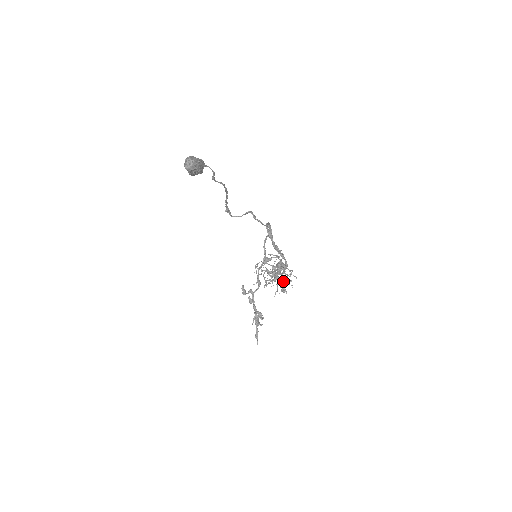
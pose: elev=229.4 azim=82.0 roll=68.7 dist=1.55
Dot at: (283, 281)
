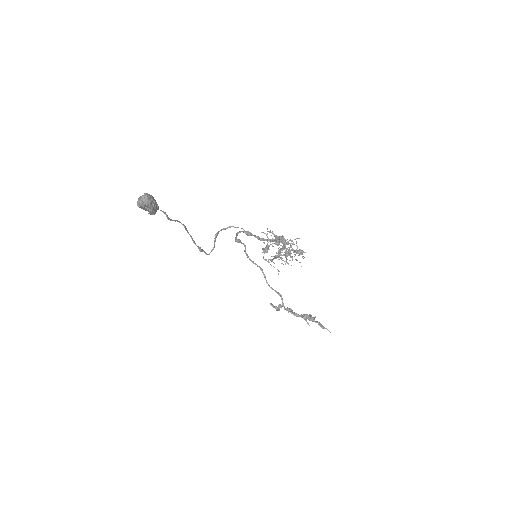
Dot at: (293, 250)
